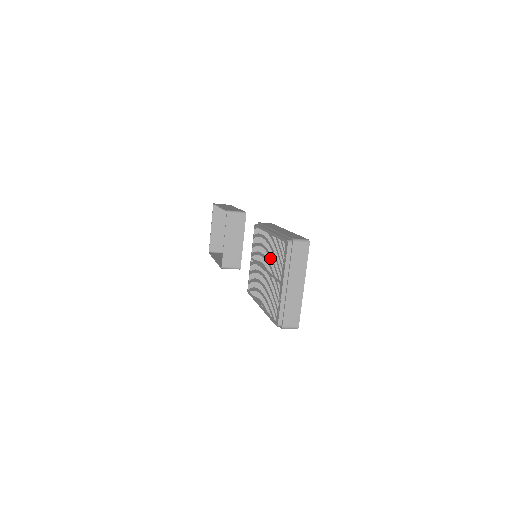
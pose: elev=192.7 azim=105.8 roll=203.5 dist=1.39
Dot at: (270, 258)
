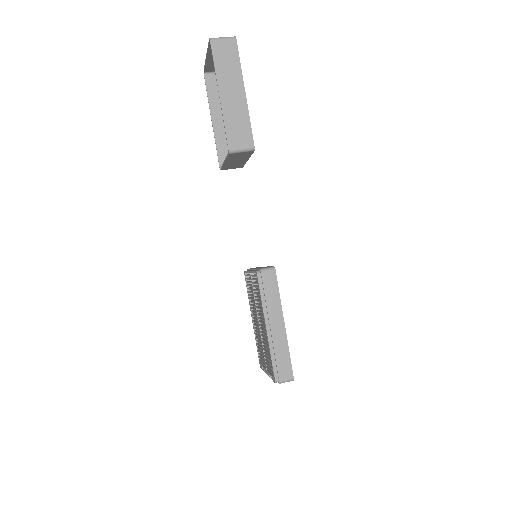
Dot at: occluded
